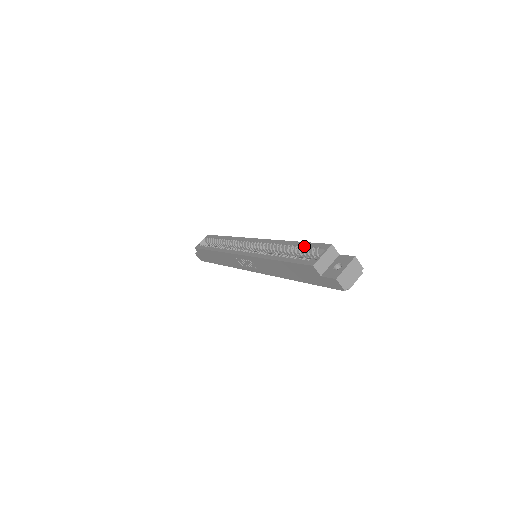
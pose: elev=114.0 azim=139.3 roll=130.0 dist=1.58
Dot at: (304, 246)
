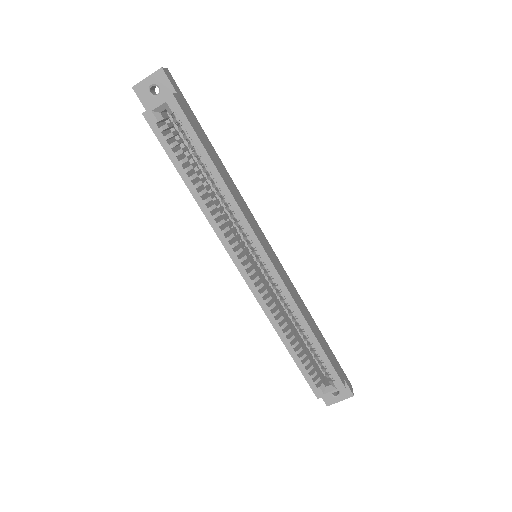
Dot at: (321, 360)
